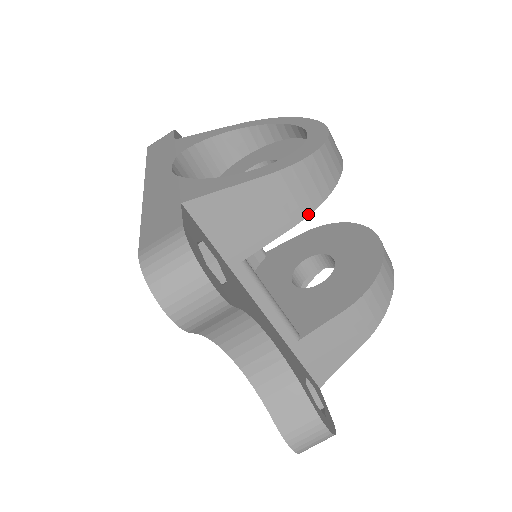
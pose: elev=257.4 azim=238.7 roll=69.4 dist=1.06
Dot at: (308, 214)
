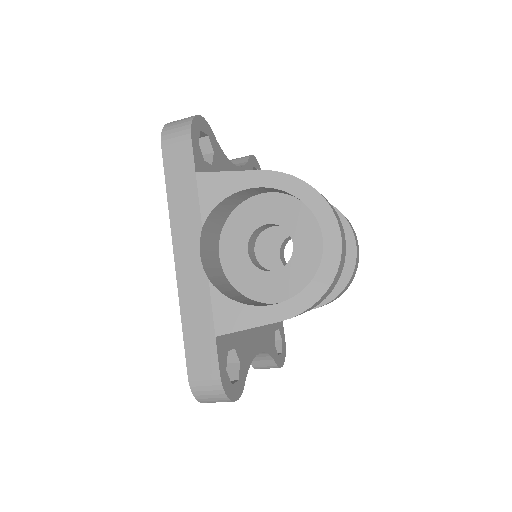
Dot at: occluded
